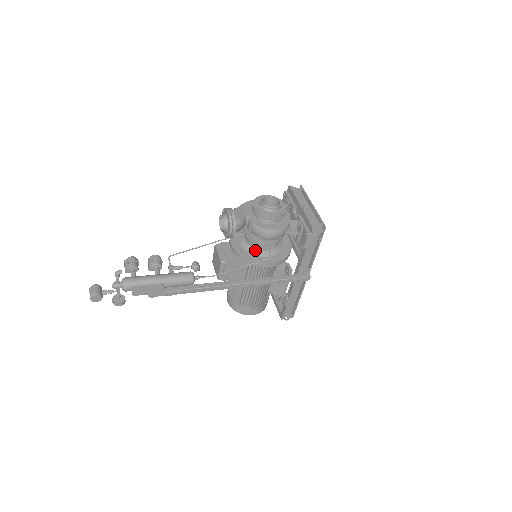
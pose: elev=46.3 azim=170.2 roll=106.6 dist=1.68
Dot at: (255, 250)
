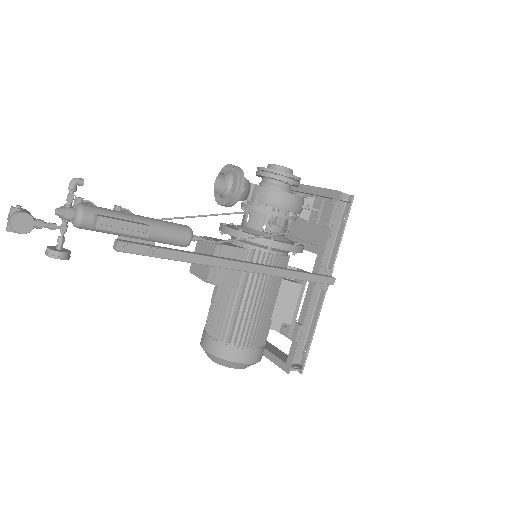
Dot at: (262, 232)
